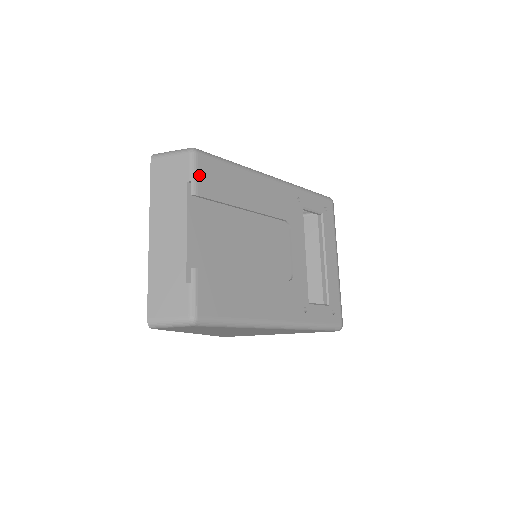
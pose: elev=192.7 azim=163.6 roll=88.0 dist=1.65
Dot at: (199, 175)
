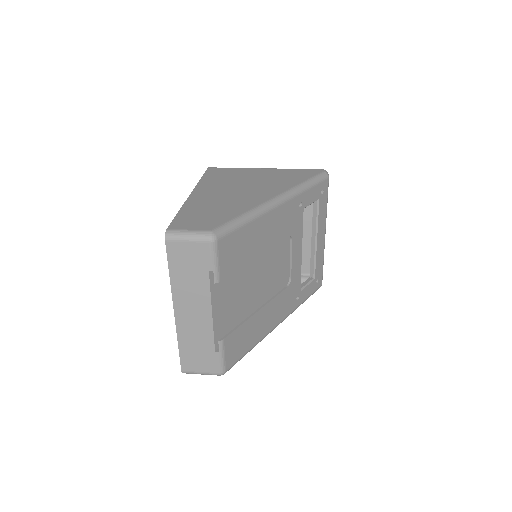
Dot at: (220, 261)
